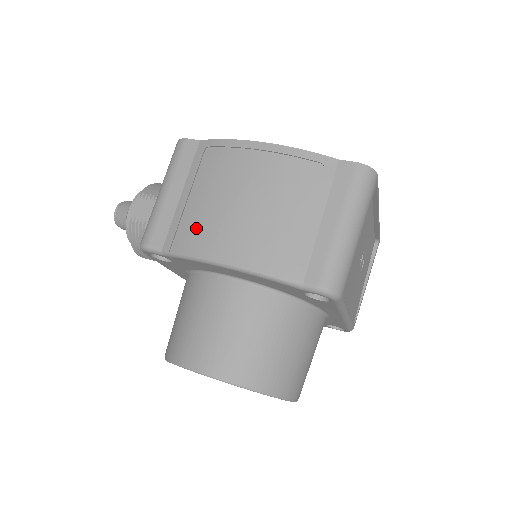
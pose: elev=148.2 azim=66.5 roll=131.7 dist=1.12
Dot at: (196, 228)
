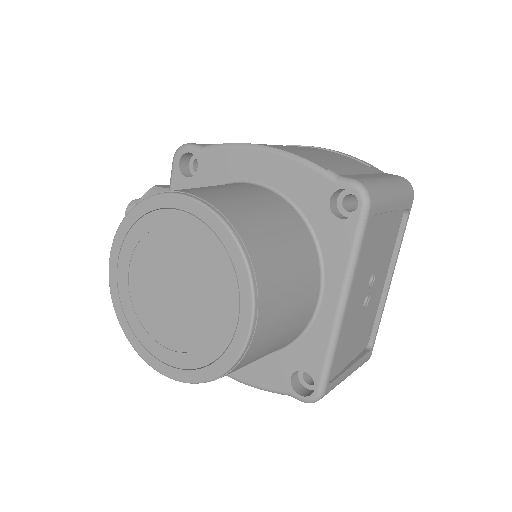
Dot at: occluded
